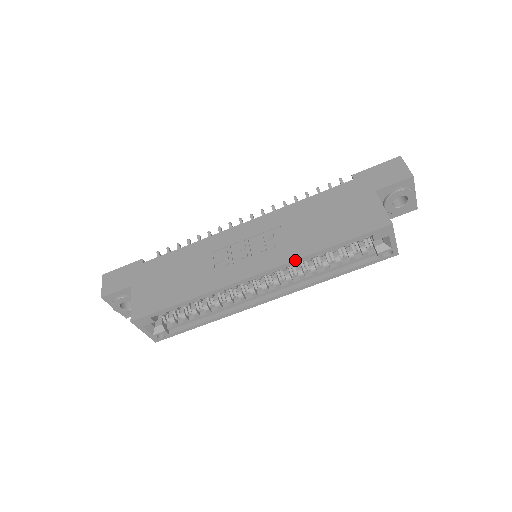
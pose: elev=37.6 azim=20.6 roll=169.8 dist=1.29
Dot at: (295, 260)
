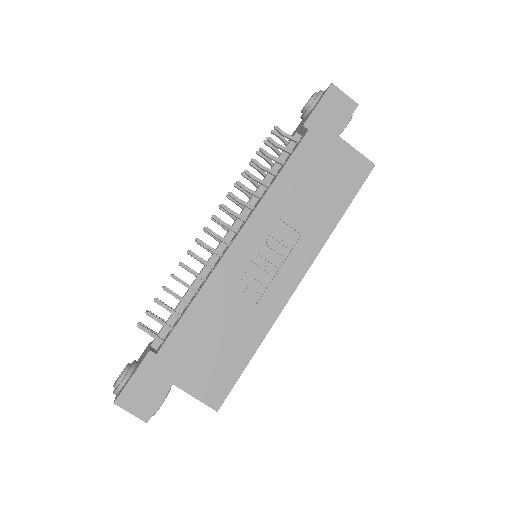
Dot at: occluded
